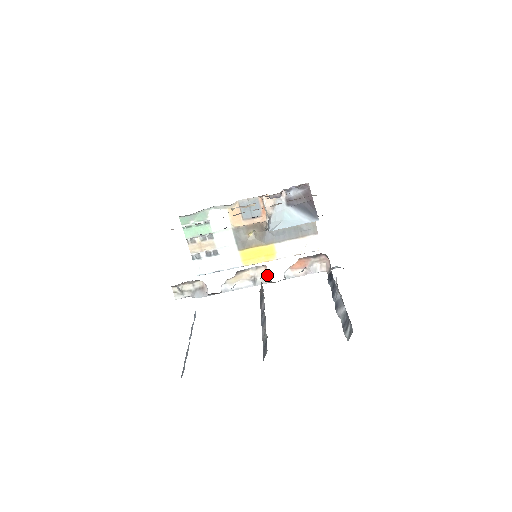
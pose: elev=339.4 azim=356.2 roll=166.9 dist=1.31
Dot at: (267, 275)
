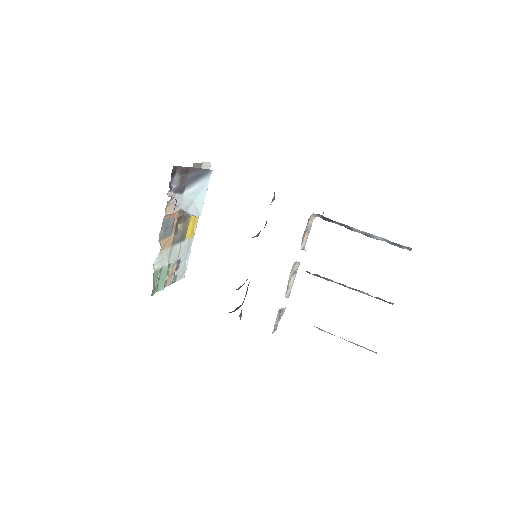
Dot at: (296, 263)
